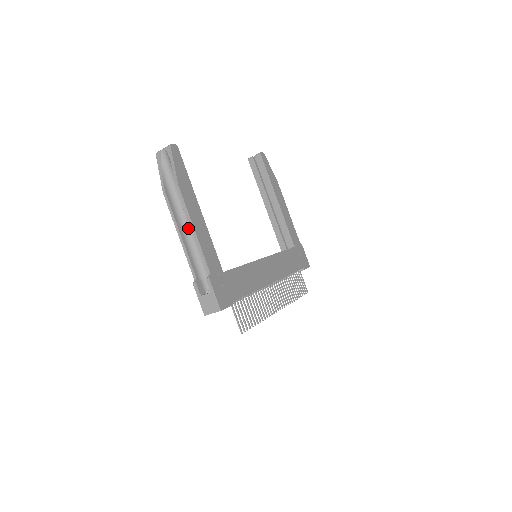
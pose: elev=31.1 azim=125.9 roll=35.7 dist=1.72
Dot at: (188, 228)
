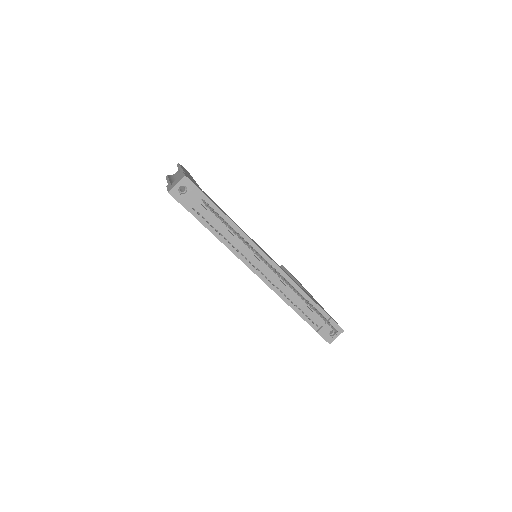
Dot at: occluded
